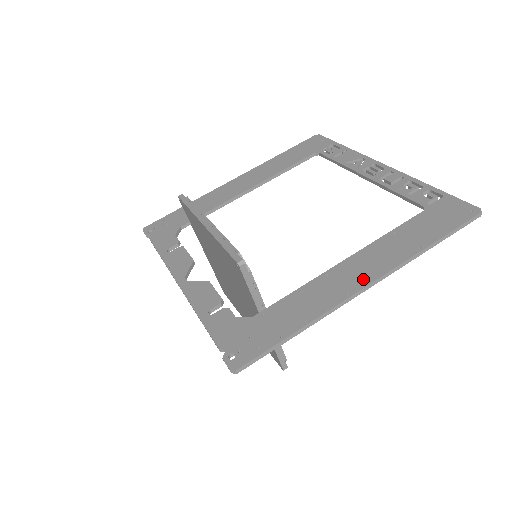
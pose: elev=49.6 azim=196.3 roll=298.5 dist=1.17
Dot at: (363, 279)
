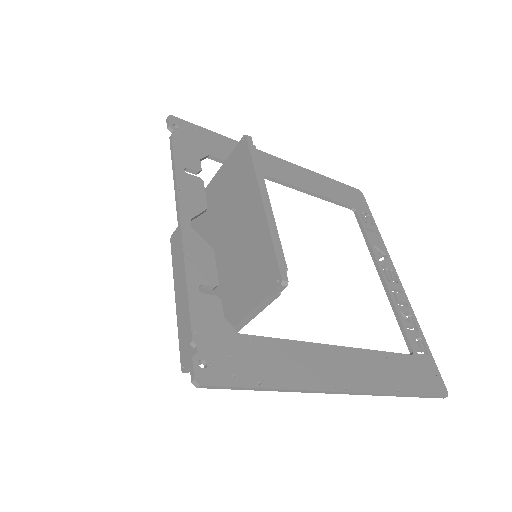
Dot at: (348, 382)
